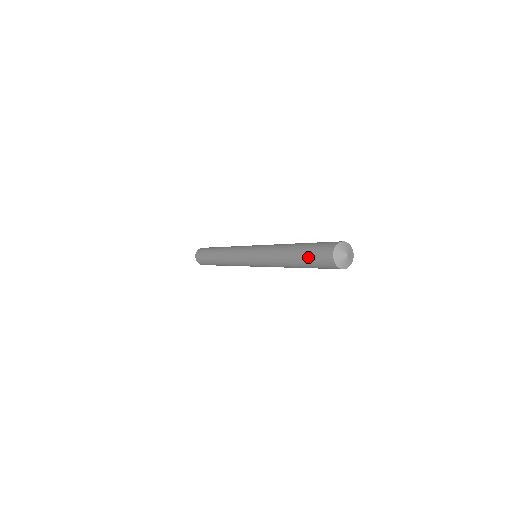
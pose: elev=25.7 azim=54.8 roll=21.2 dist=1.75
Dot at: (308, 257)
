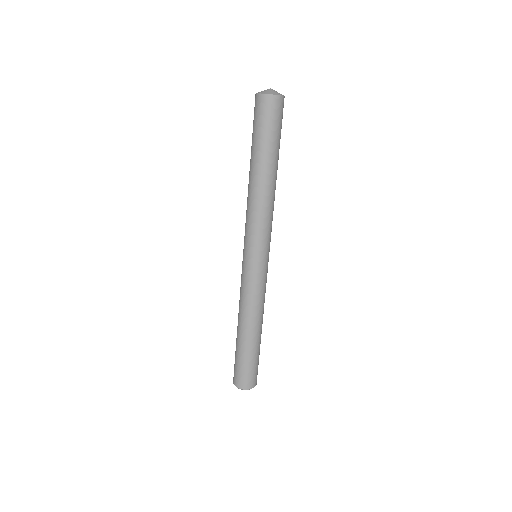
Dot at: (253, 135)
